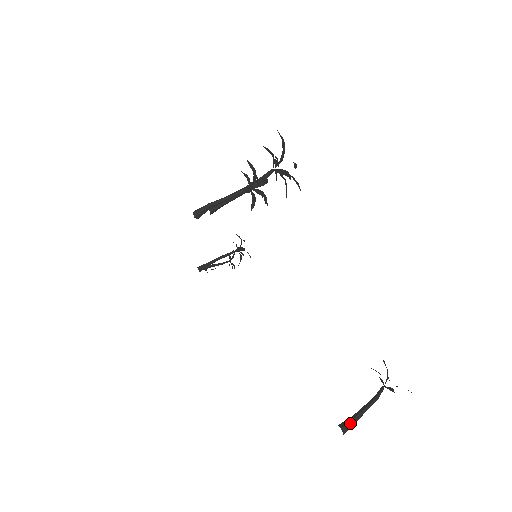
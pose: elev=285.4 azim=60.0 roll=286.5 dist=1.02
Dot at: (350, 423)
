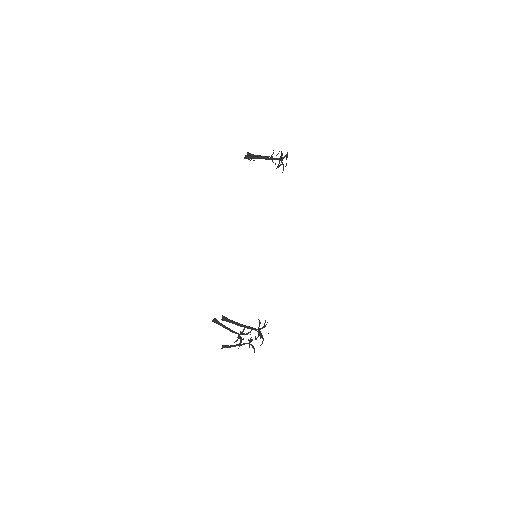
Dot at: occluded
